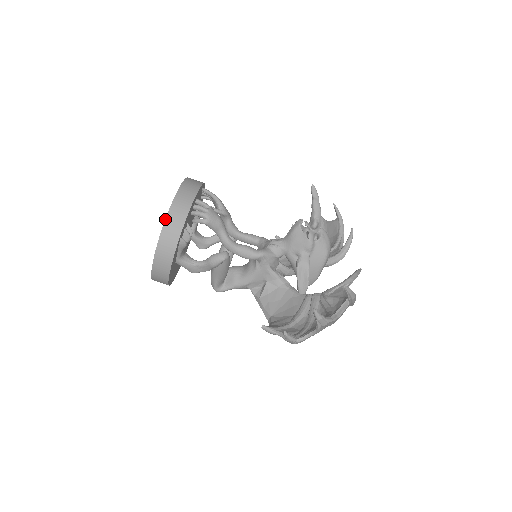
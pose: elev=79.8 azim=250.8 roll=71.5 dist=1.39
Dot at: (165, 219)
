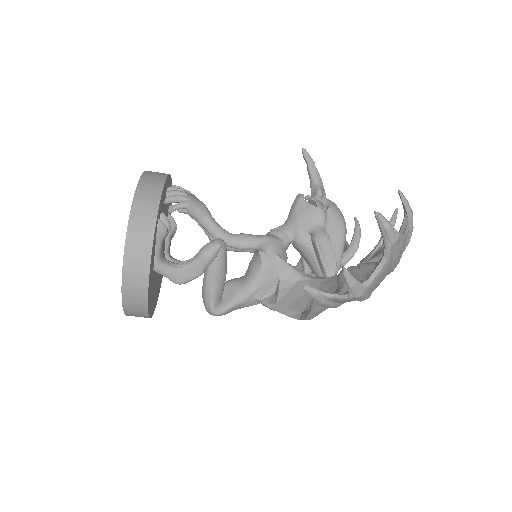
Dot at: (134, 195)
